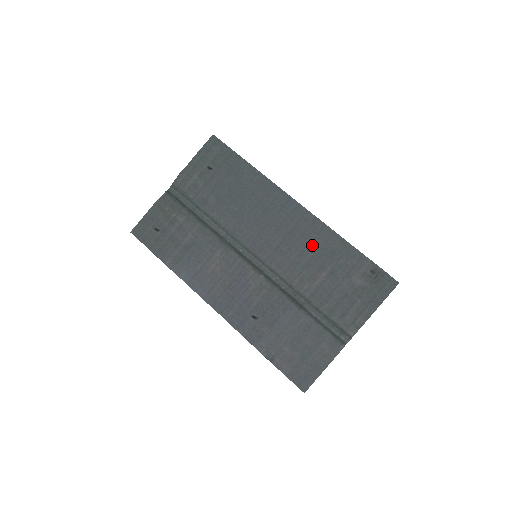
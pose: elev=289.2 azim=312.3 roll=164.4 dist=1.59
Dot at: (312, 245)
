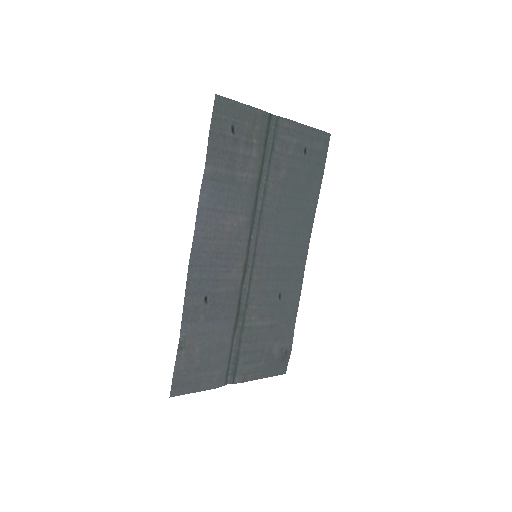
Dot at: (284, 294)
